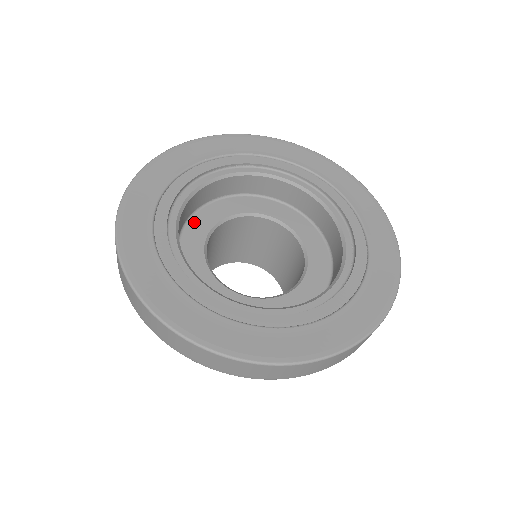
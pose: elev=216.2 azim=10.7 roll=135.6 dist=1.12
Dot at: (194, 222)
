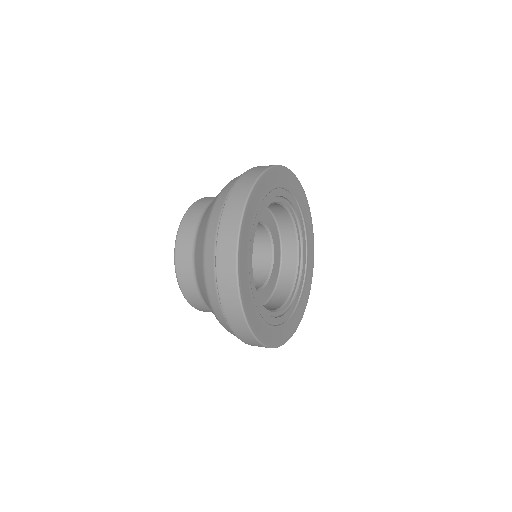
Dot at: occluded
